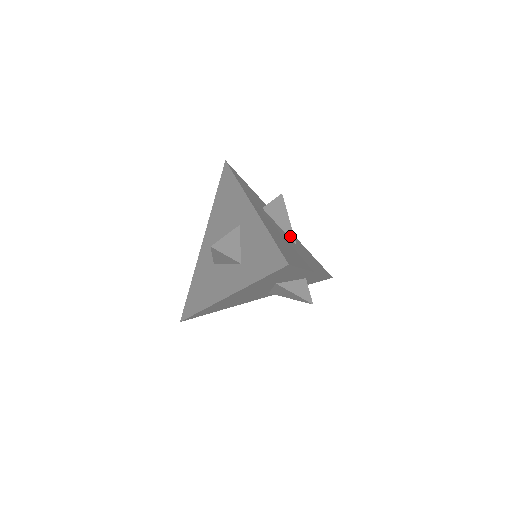
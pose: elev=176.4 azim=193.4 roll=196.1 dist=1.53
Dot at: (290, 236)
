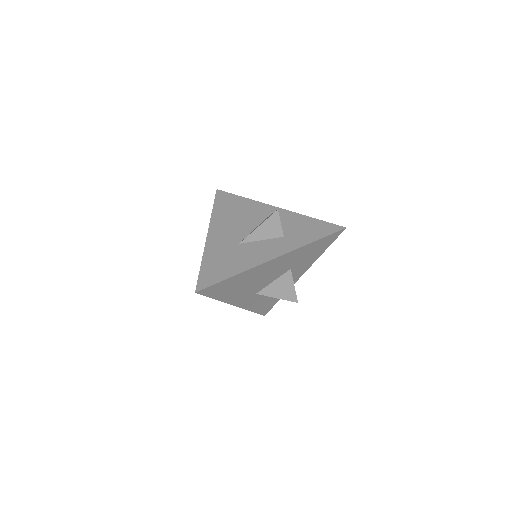
Dot at: occluded
